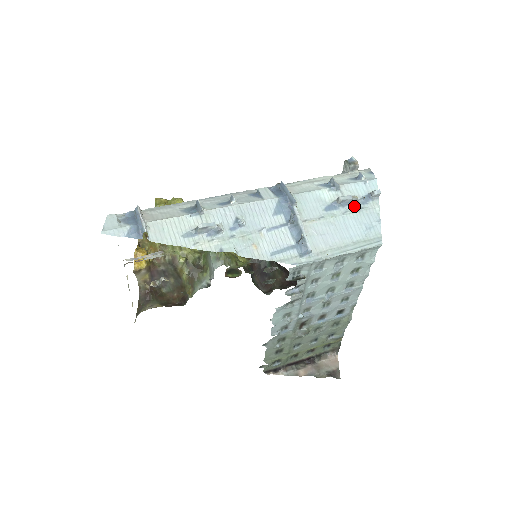
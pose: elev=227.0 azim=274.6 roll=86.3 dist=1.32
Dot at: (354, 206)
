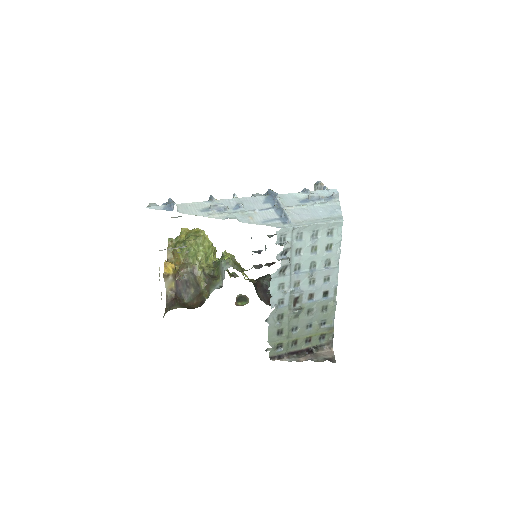
Dot at: (321, 201)
